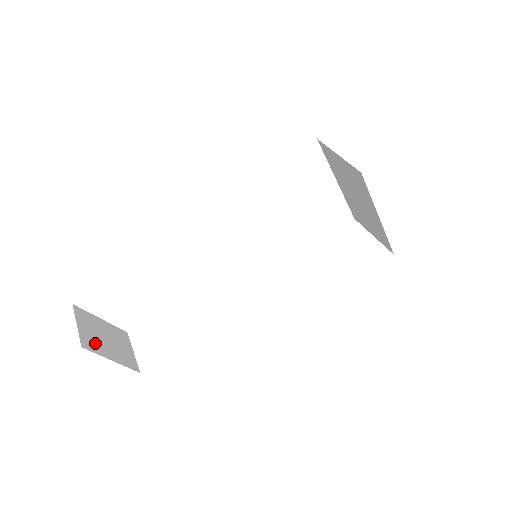
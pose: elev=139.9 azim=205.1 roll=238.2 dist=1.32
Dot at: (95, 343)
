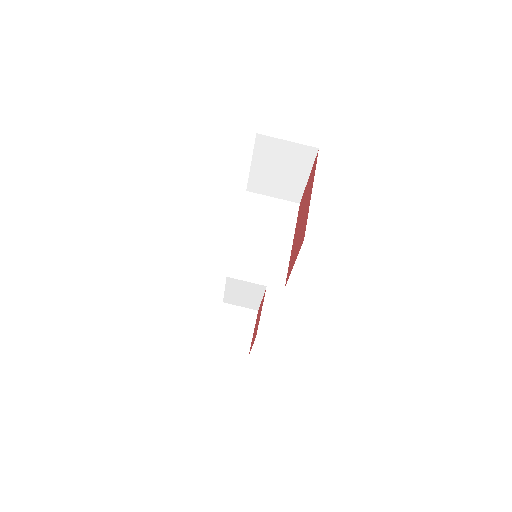
Dot at: (242, 342)
